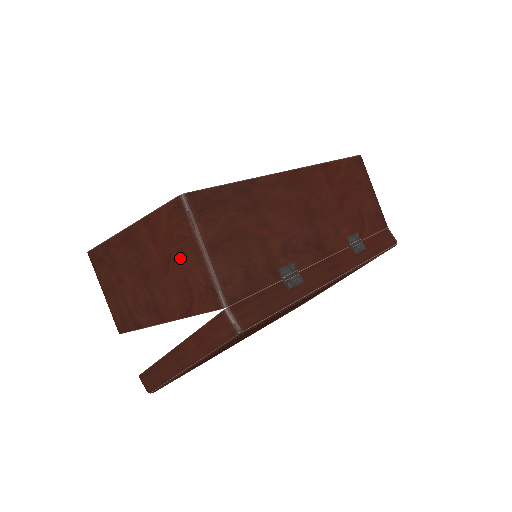
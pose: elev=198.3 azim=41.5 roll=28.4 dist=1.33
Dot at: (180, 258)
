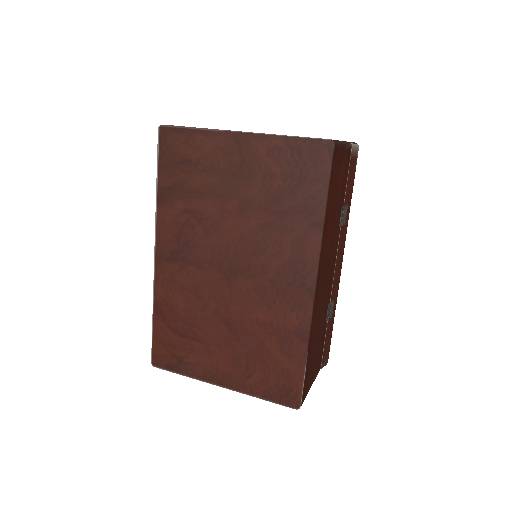
Dot at: occluded
